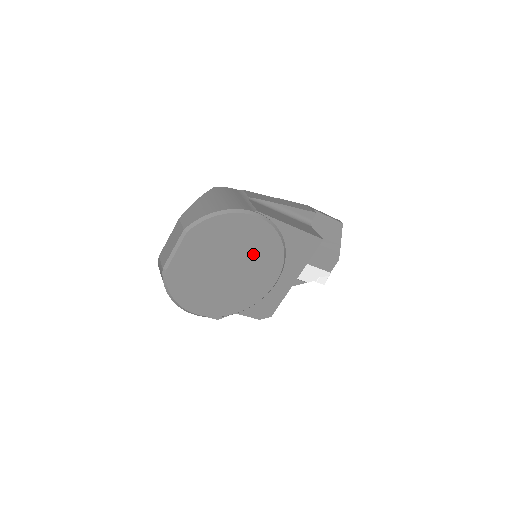
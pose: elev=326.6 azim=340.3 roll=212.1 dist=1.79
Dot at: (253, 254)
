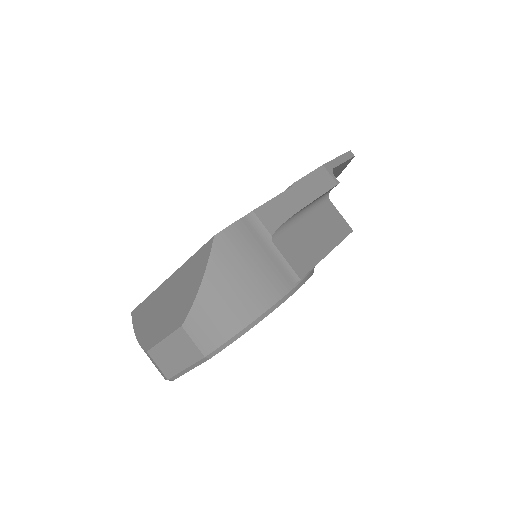
Dot at: occluded
